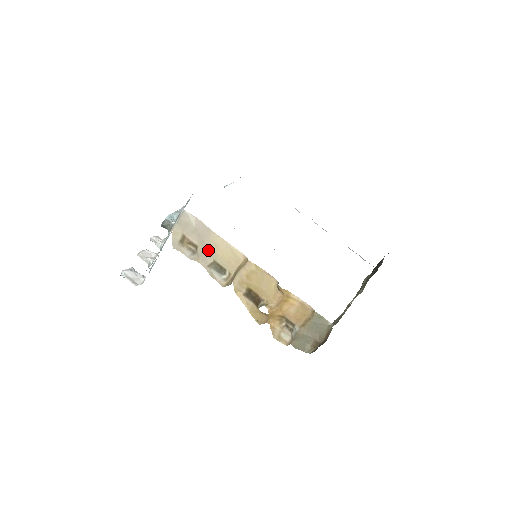
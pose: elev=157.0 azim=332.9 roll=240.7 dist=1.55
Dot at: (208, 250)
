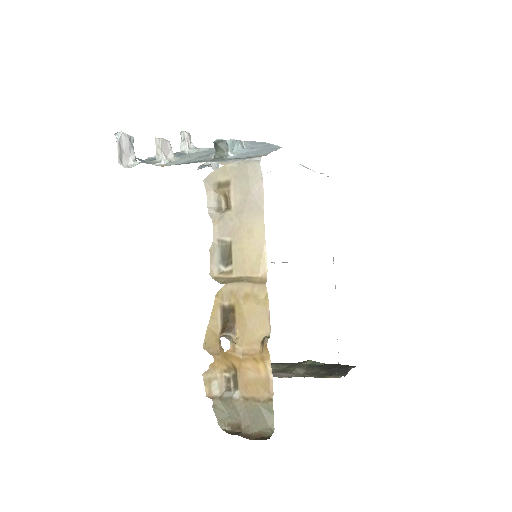
Dot at: (237, 226)
